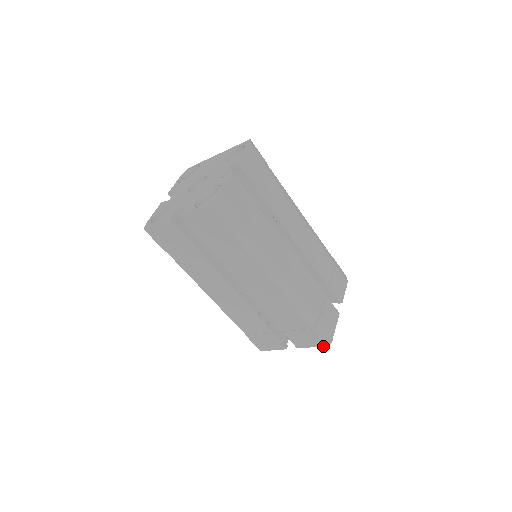
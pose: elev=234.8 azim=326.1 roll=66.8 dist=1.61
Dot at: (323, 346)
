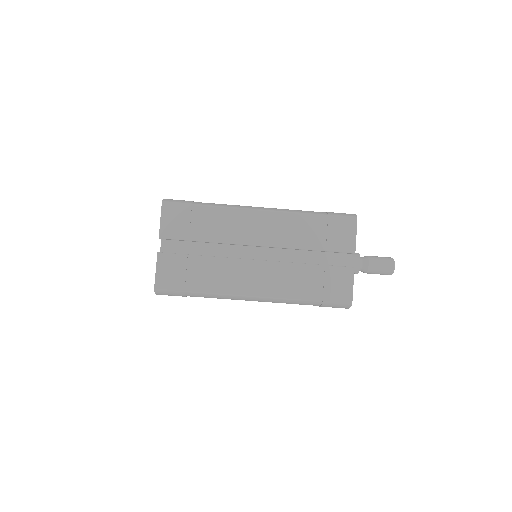
Dot at: (392, 266)
